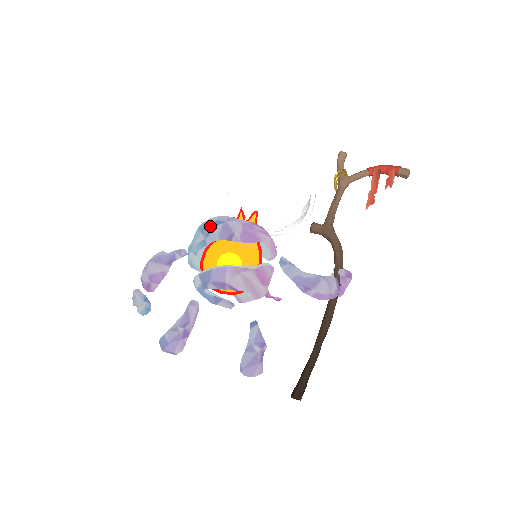
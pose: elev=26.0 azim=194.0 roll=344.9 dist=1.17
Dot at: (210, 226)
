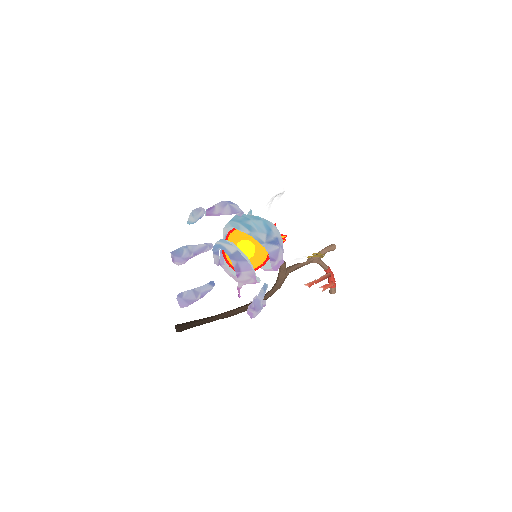
Dot at: (274, 240)
